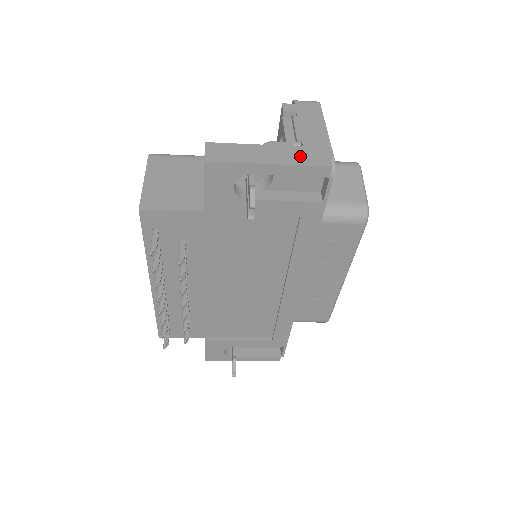
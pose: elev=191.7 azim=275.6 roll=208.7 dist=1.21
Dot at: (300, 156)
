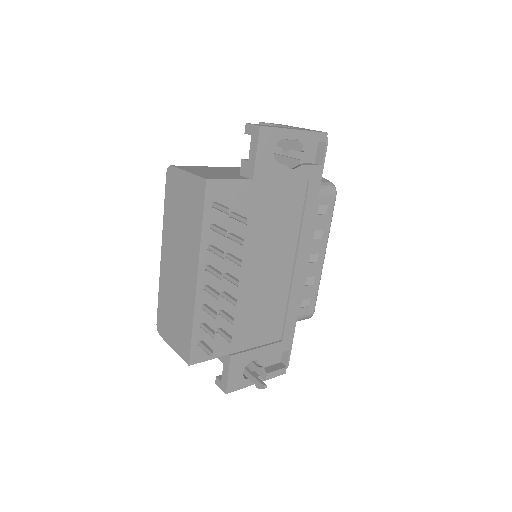
Dot at: occluded
